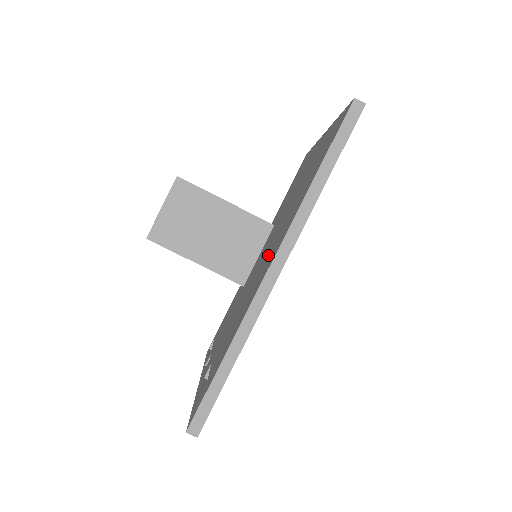
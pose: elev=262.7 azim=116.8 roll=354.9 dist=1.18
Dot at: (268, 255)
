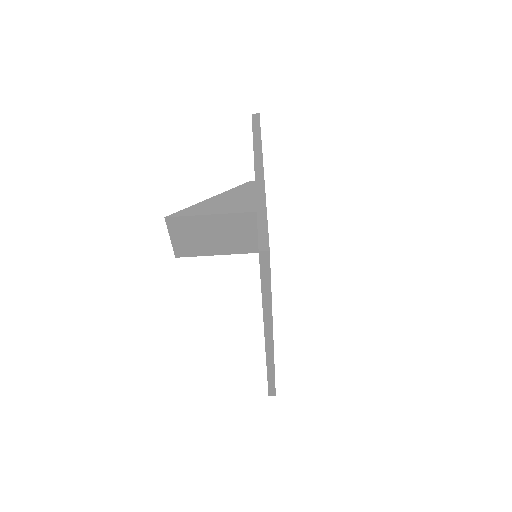
Dot at: occluded
